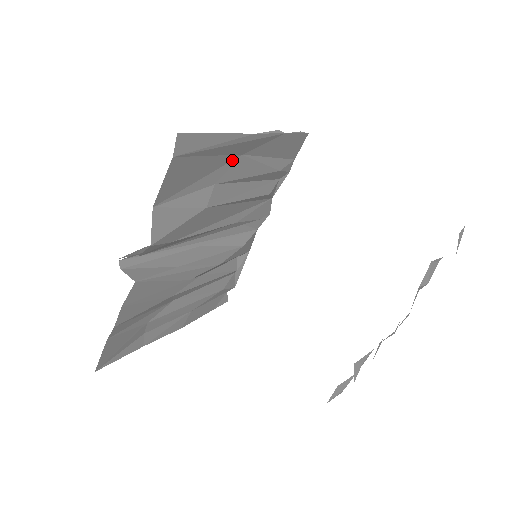
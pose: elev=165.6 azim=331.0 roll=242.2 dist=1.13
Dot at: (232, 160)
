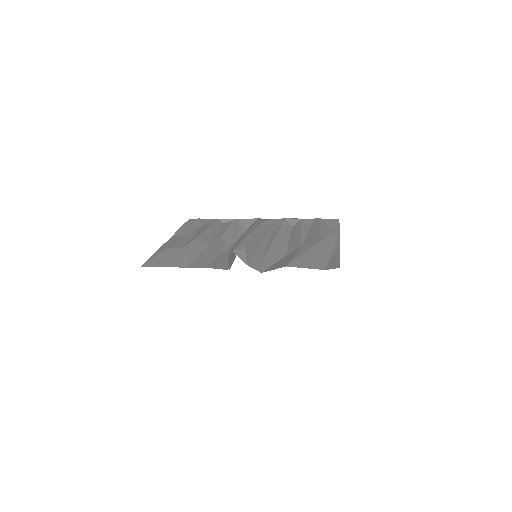
Dot at: (319, 244)
